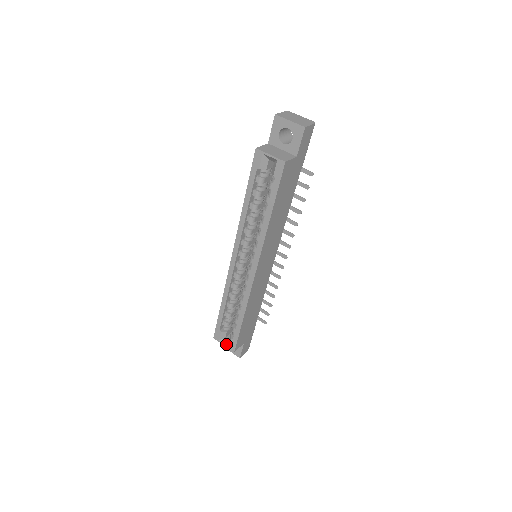
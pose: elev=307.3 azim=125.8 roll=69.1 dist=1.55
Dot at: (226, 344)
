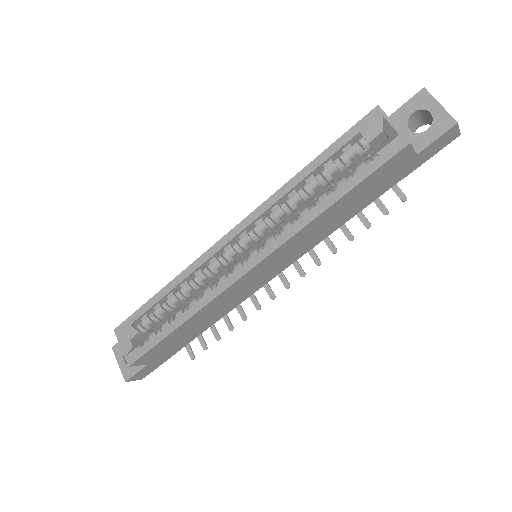
Dot at: (125, 348)
